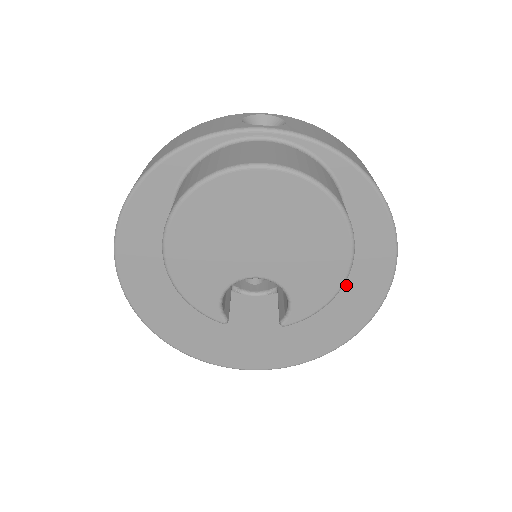
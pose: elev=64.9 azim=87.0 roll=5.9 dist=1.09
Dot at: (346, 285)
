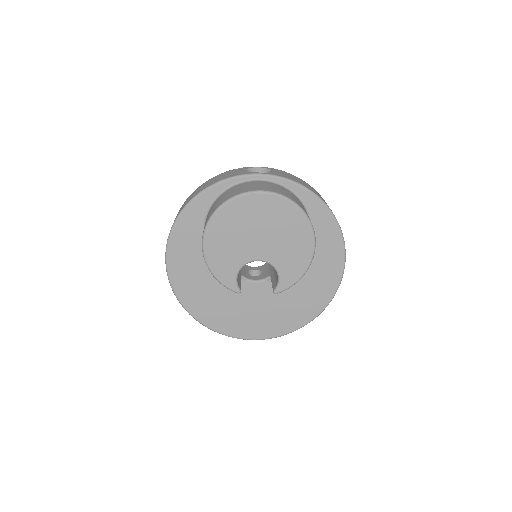
Dot at: (315, 273)
